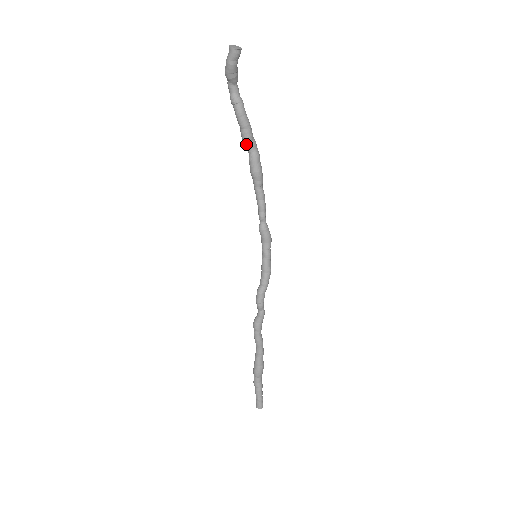
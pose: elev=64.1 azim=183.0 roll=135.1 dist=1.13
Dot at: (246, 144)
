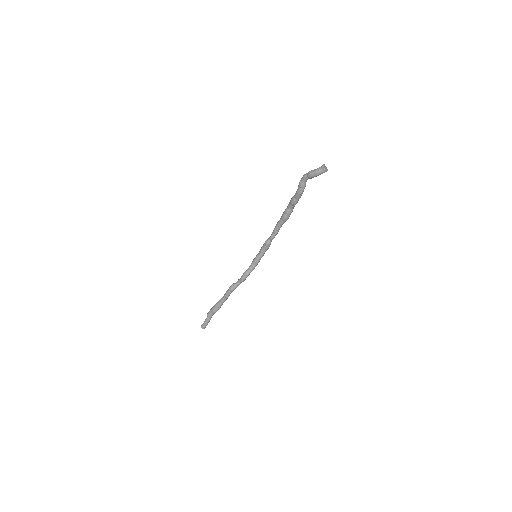
Dot at: (292, 205)
